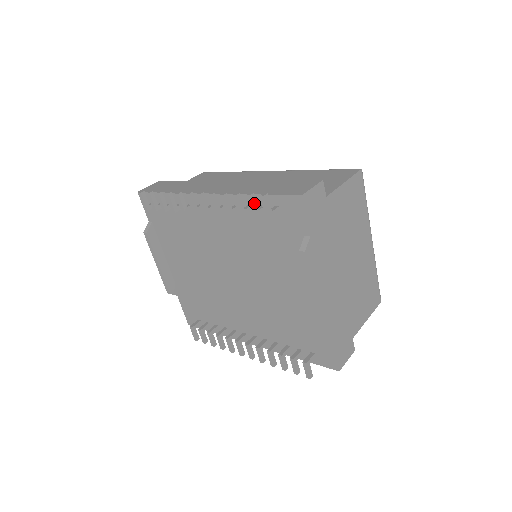
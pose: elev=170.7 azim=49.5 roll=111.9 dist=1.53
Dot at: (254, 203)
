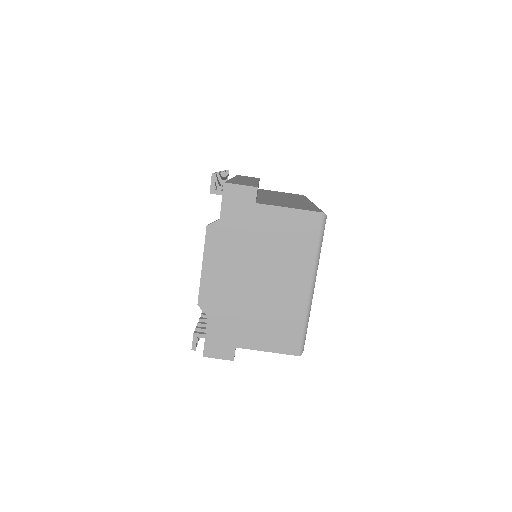
Dot at: occluded
